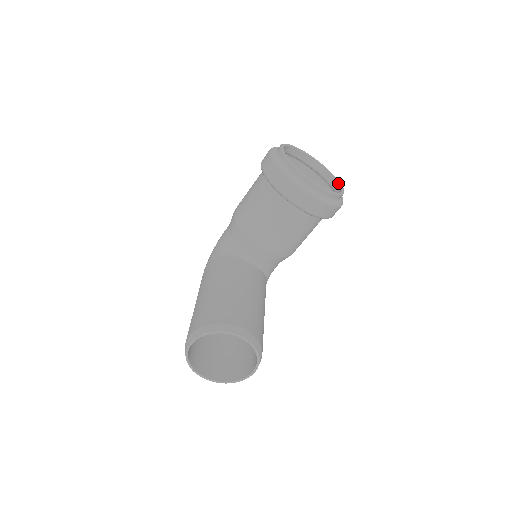
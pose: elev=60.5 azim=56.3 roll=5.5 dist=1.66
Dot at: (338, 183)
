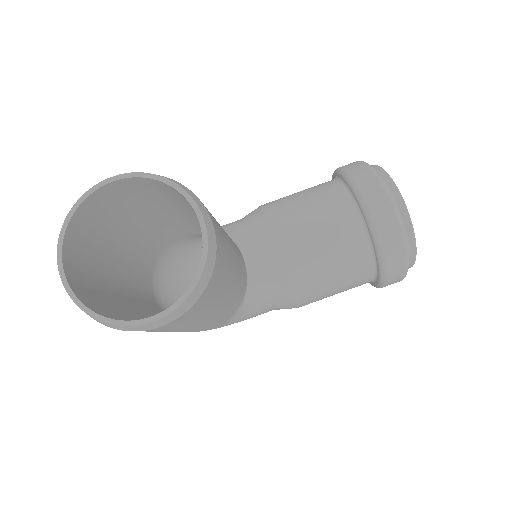
Dot at: occluded
